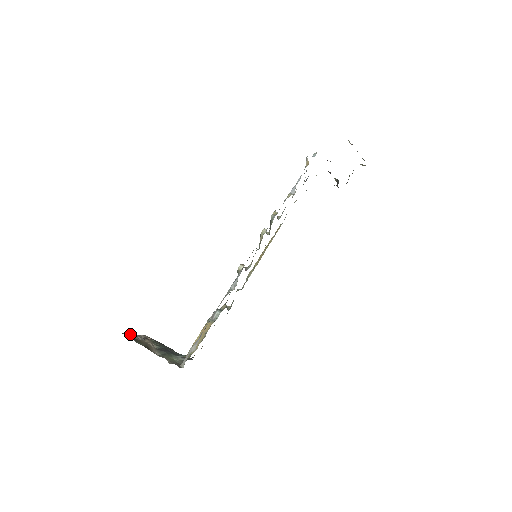
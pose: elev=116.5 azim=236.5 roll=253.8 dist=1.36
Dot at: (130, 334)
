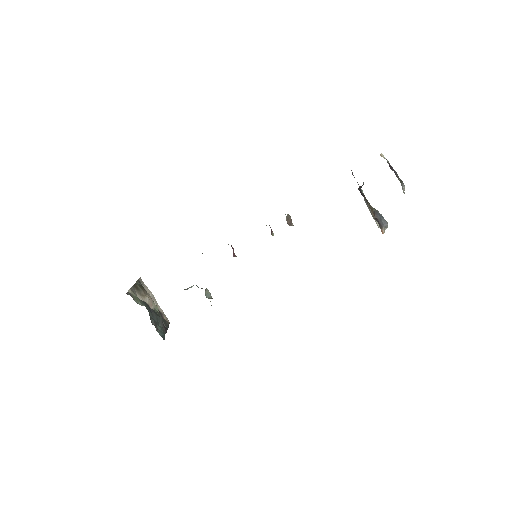
Dot at: (148, 289)
